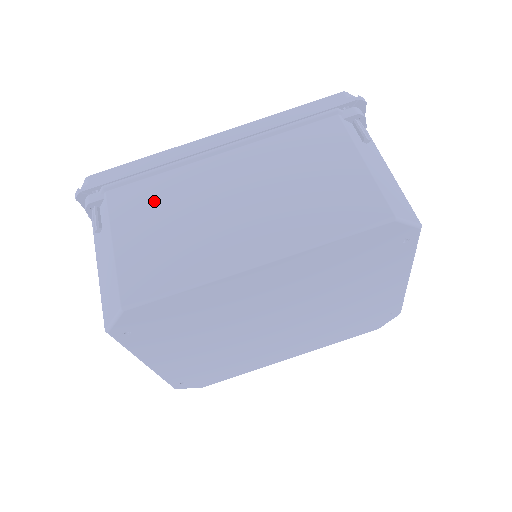
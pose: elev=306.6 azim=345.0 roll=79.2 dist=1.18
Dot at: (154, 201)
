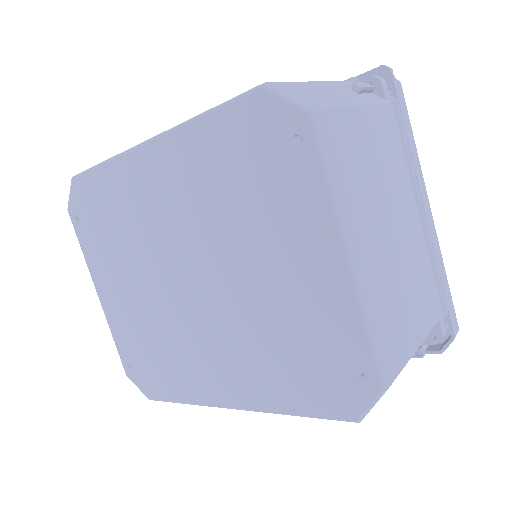
Dot at: occluded
